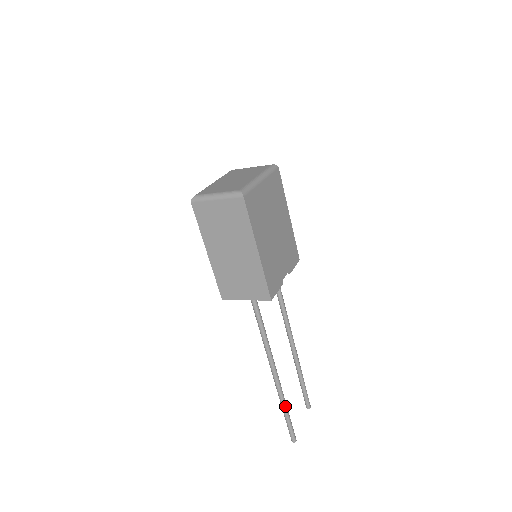
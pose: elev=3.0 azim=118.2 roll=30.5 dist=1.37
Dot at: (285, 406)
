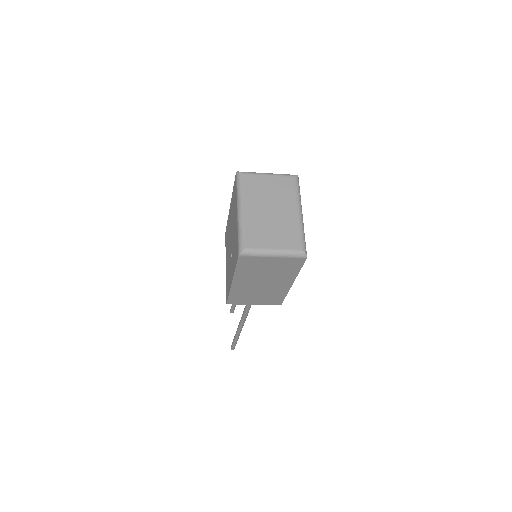
Dot at: occluded
